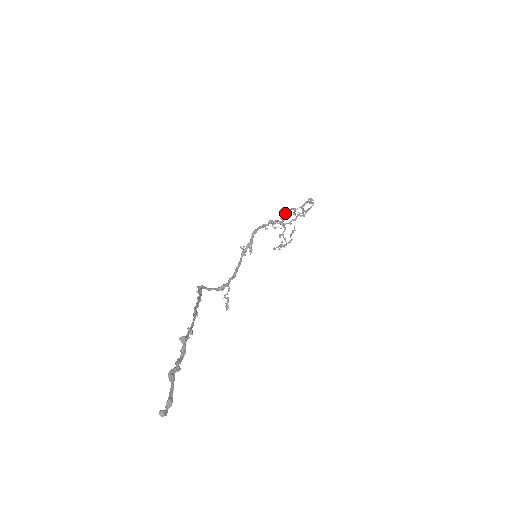
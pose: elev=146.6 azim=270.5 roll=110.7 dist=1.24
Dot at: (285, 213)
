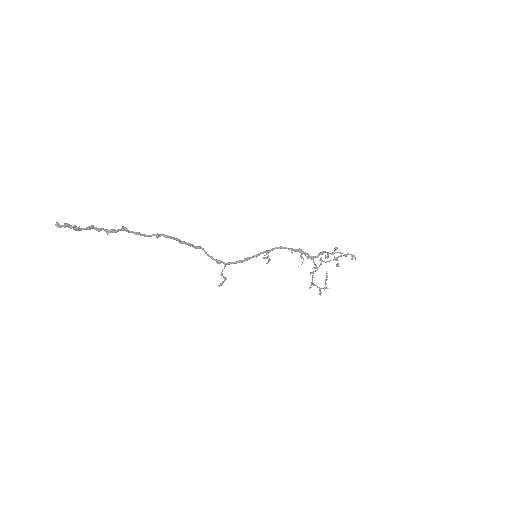
Dot at: occluded
